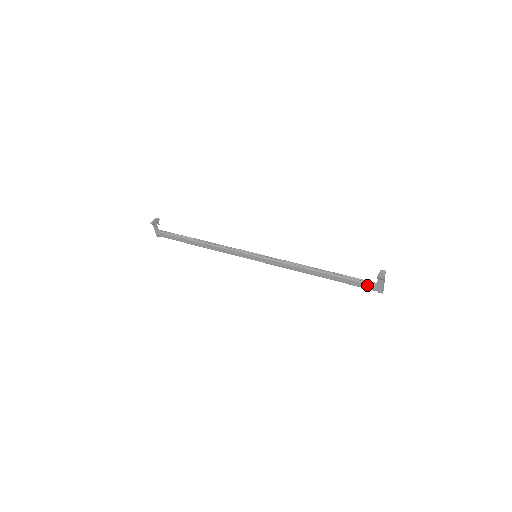
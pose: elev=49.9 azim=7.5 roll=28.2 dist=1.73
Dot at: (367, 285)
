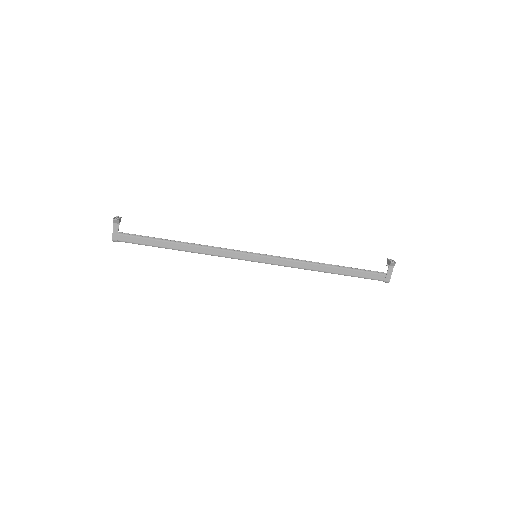
Dot at: (376, 275)
